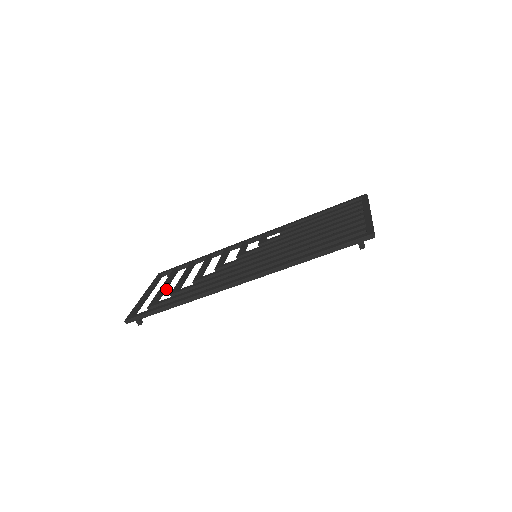
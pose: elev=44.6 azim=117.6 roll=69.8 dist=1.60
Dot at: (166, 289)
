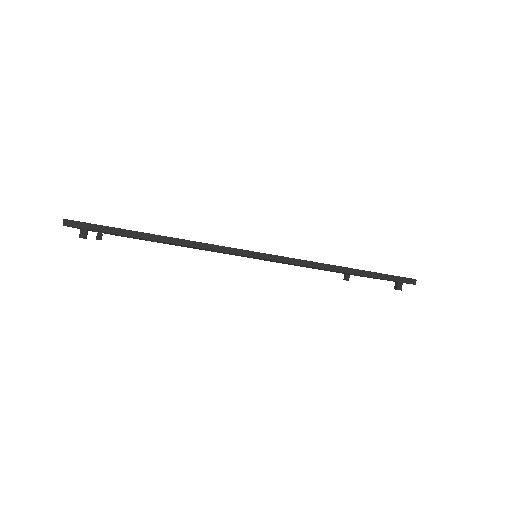
Dot at: occluded
